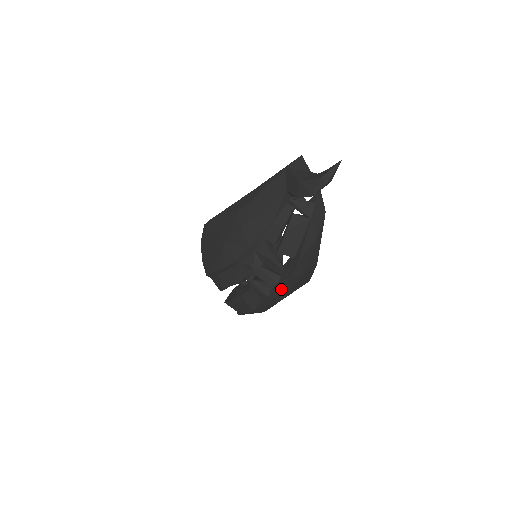
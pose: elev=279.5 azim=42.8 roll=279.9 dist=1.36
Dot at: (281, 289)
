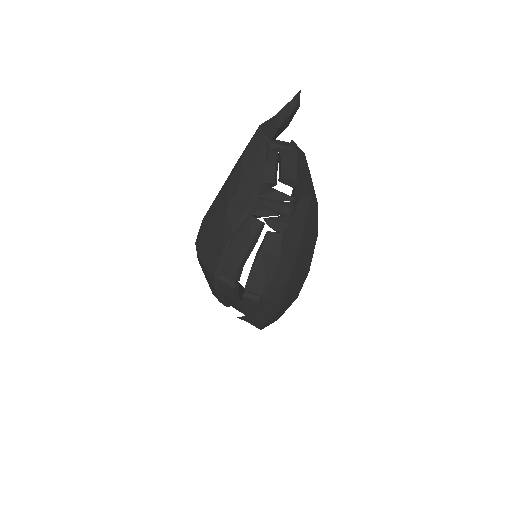
Dot at: (298, 214)
